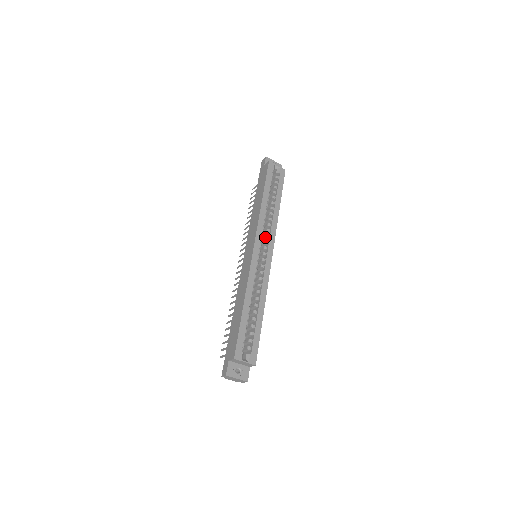
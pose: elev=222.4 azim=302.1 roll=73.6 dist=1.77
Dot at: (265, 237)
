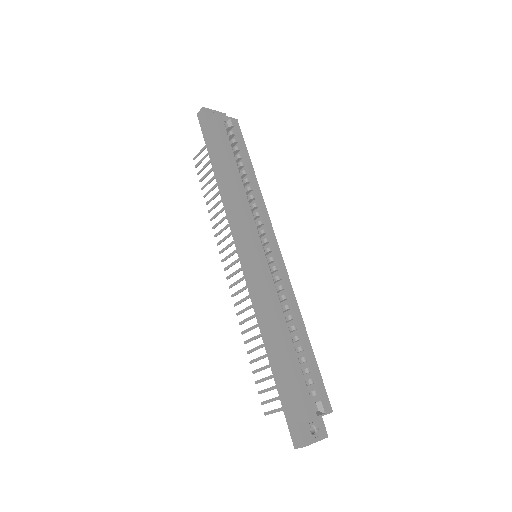
Dot at: (258, 225)
